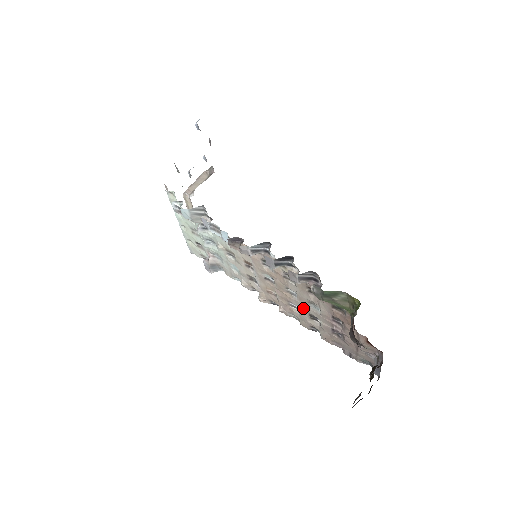
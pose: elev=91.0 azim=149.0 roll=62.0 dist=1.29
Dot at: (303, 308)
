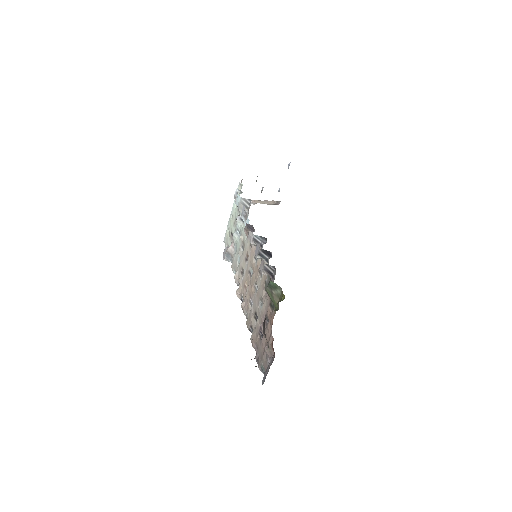
Dot at: (255, 304)
